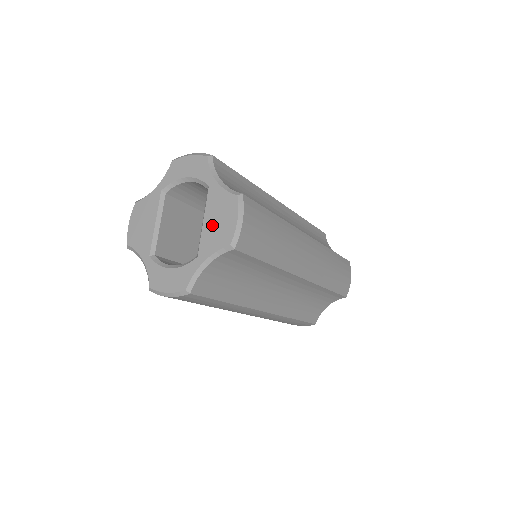
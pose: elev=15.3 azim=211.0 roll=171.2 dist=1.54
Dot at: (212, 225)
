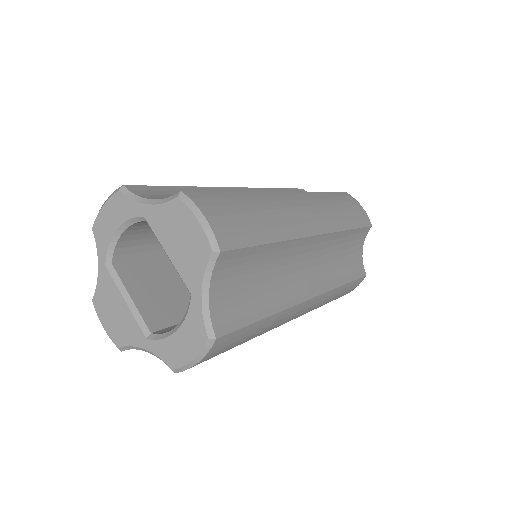
Dot at: (178, 250)
